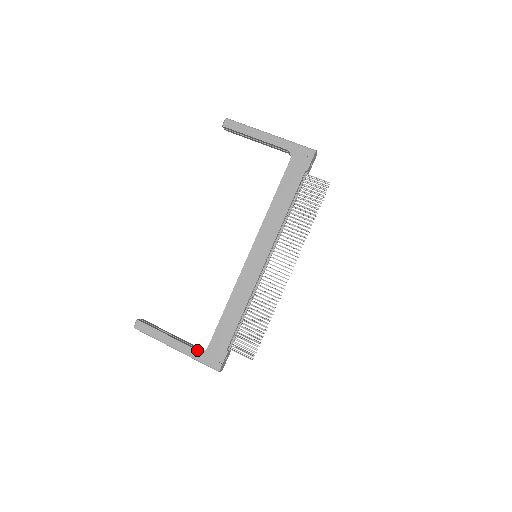
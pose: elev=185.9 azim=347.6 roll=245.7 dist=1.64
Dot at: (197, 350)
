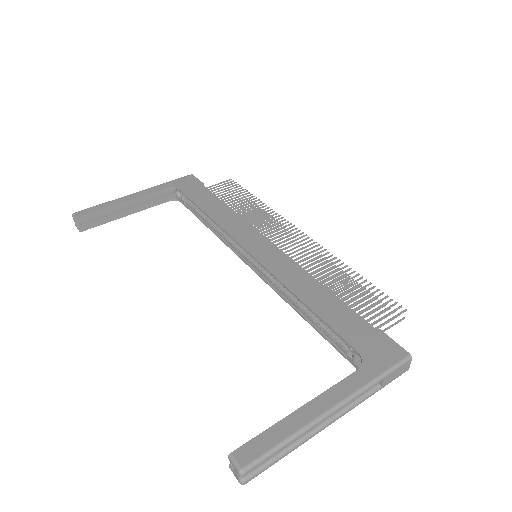
Dot at: (356, 370)
